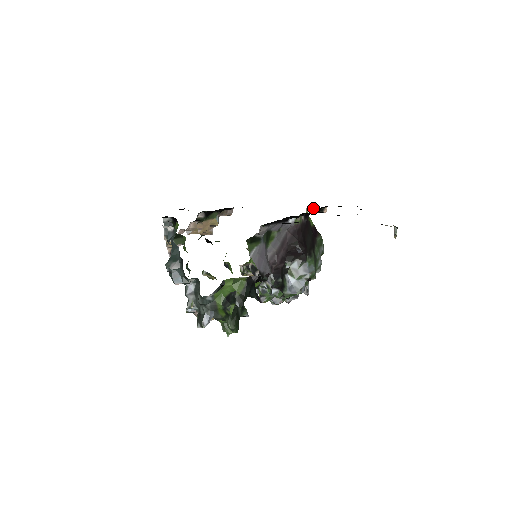
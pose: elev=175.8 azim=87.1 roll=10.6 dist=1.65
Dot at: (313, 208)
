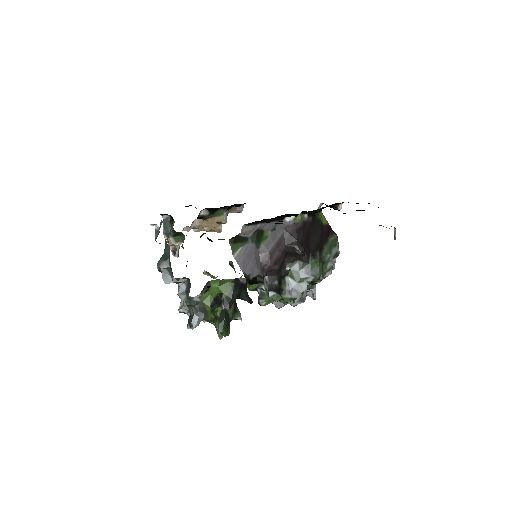
Dot at: (326, 205)
